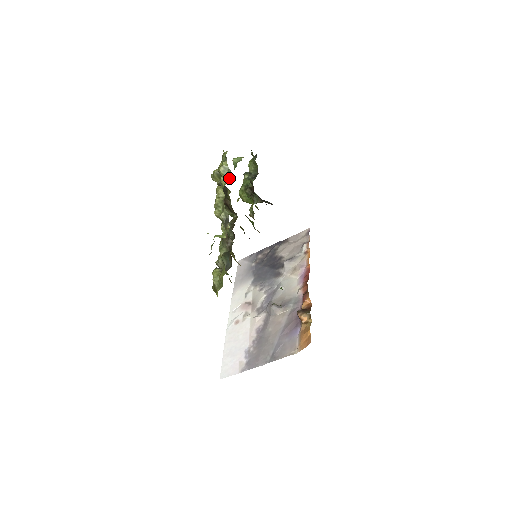
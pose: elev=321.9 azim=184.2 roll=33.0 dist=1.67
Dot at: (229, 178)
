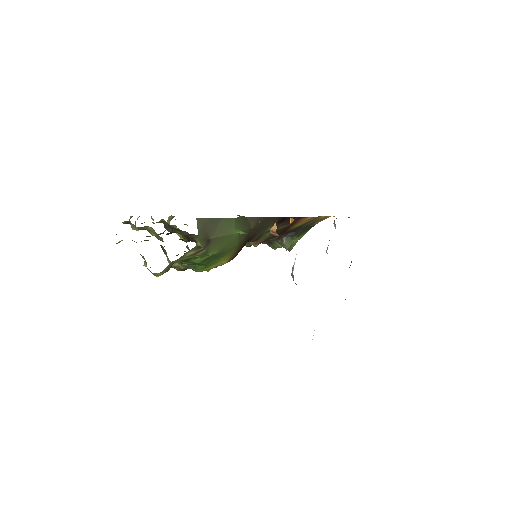
Dot at: (171, 219)
